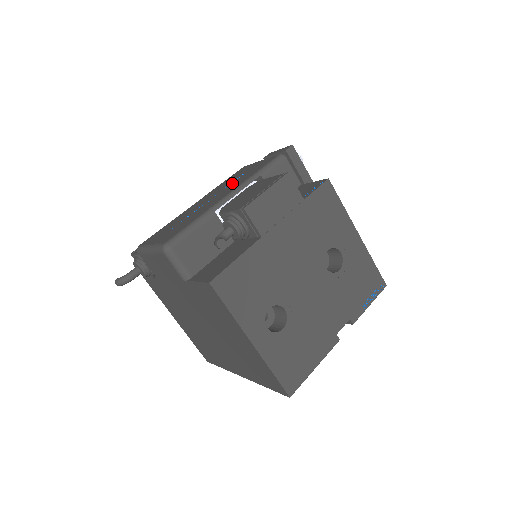
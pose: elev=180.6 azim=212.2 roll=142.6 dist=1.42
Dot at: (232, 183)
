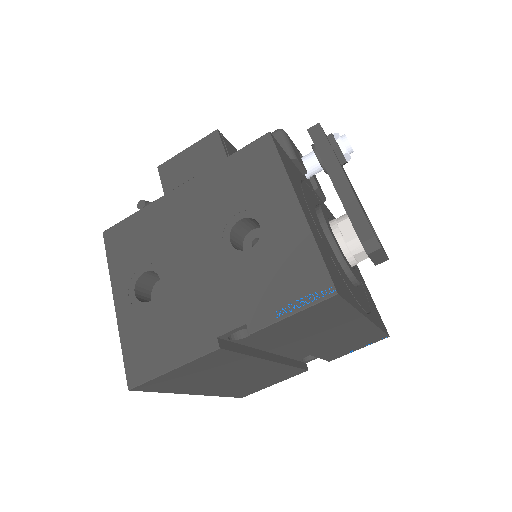
Dot at: occluded
